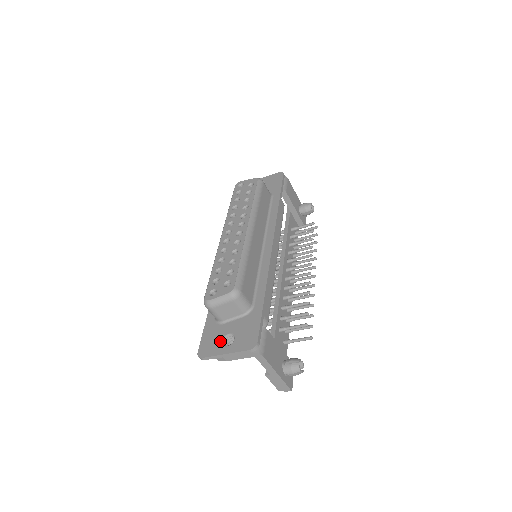
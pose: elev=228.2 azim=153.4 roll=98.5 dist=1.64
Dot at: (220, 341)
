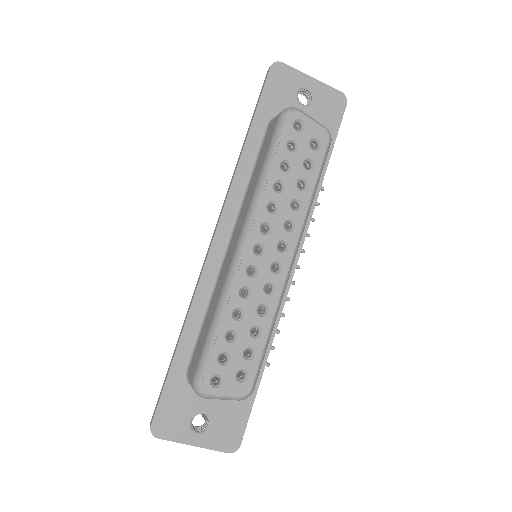
Dot at: (189, 421)
